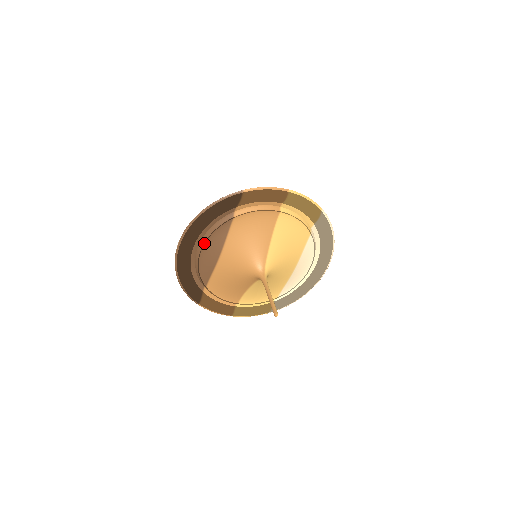
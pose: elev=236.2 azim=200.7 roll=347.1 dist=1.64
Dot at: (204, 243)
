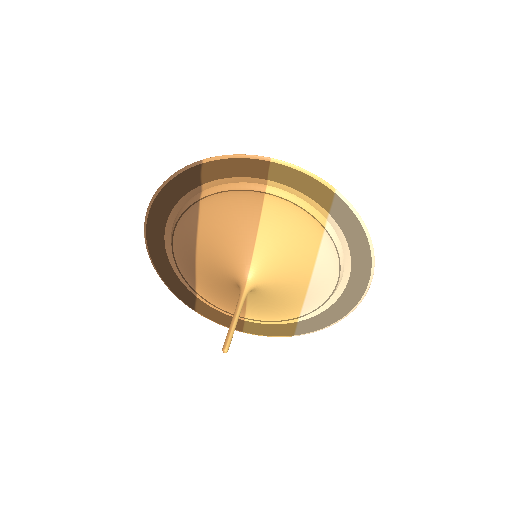
Dot at: (172, 234)
